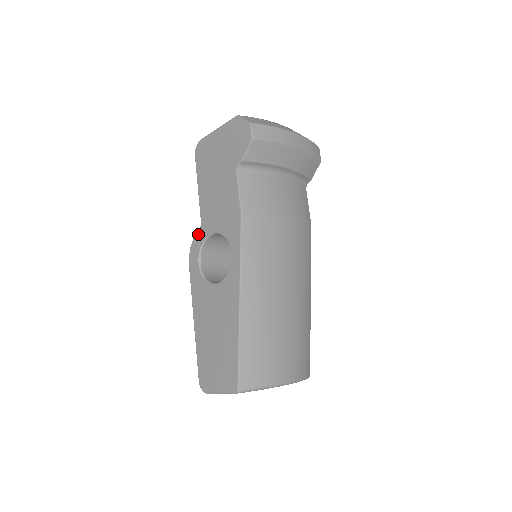
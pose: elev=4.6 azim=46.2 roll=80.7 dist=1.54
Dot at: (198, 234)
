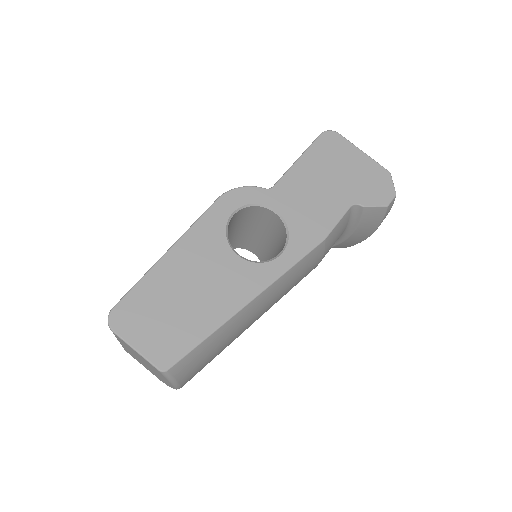
Dot at: (260, 191)
